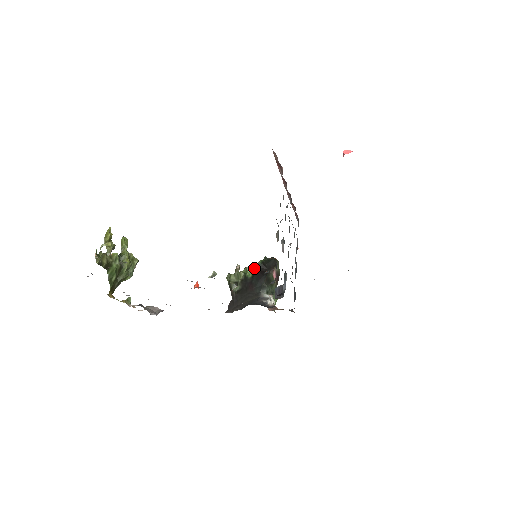
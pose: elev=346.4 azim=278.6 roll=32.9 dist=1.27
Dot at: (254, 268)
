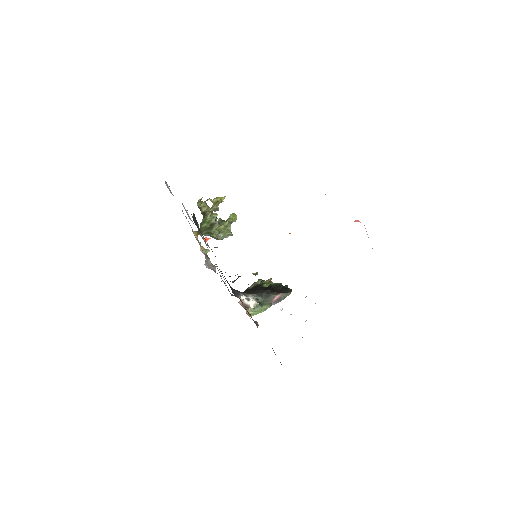
Dot at: (272, 283)
